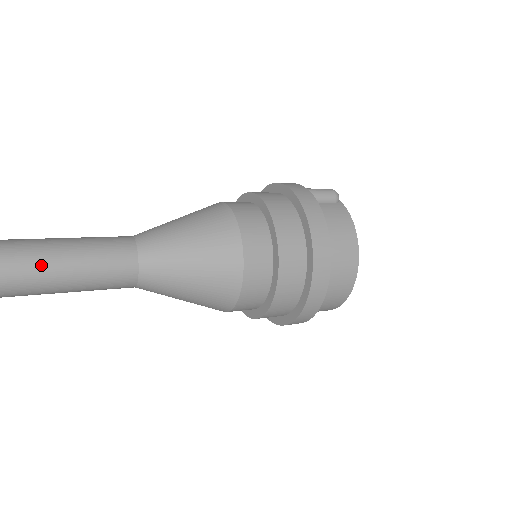
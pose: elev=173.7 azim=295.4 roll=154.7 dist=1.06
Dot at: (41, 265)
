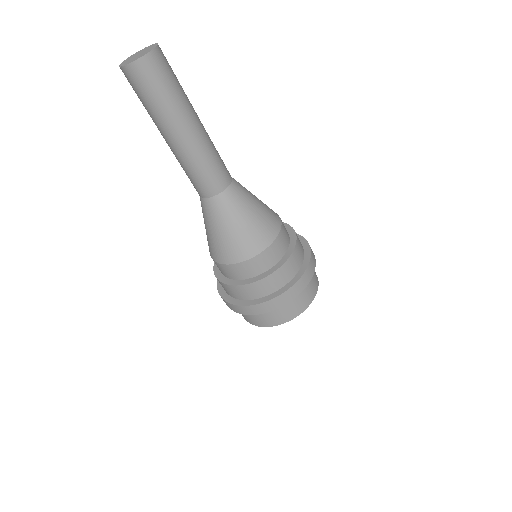
Dot at: (201, 129)
